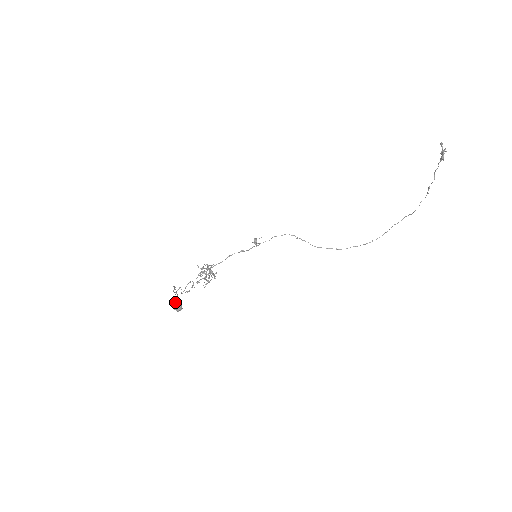
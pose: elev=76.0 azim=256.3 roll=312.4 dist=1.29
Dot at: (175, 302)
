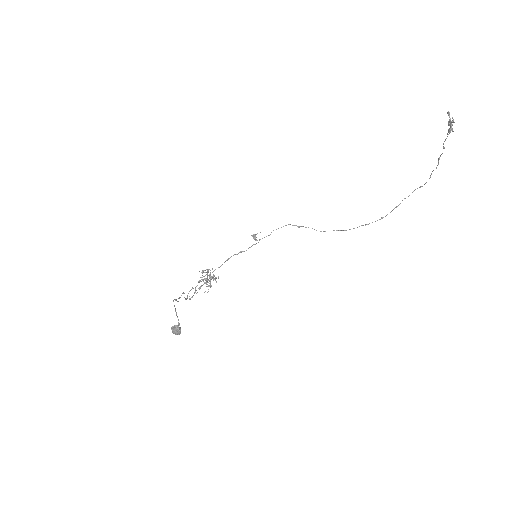
Dot at: (173, 327)
